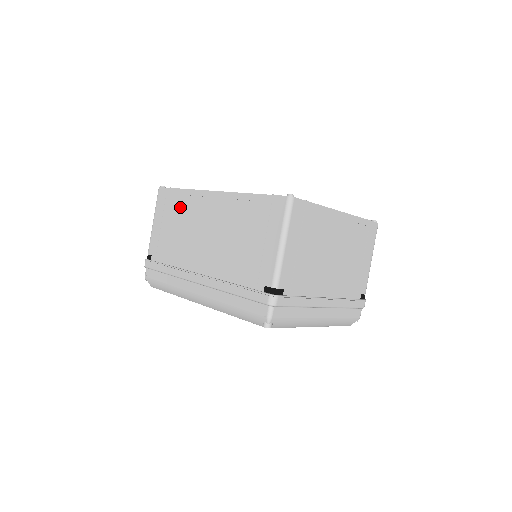
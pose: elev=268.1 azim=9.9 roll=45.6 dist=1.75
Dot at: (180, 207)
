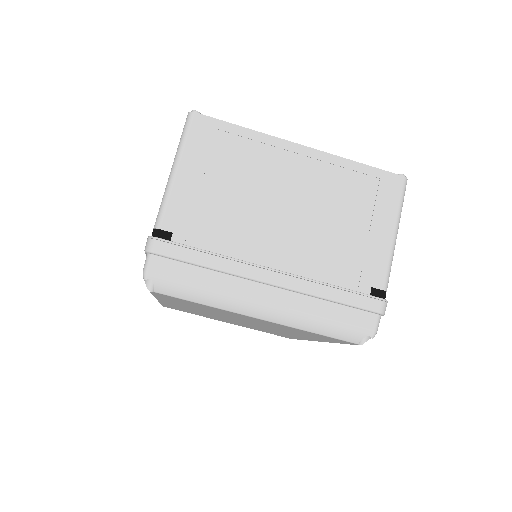
Dot at: occluded
